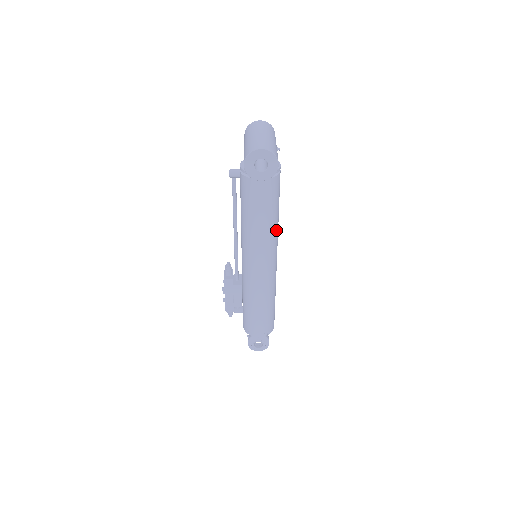
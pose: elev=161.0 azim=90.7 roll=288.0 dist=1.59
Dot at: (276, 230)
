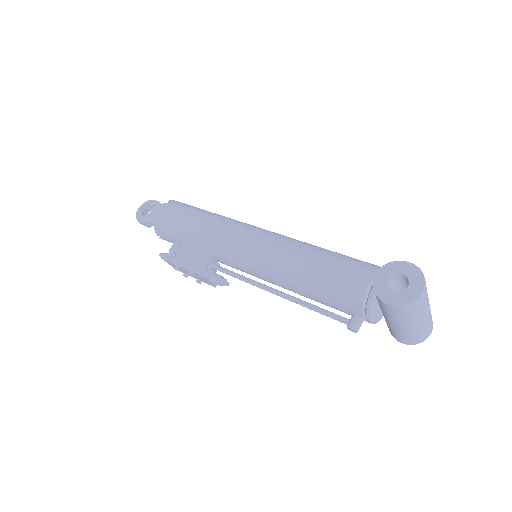
Dot at: occluded
